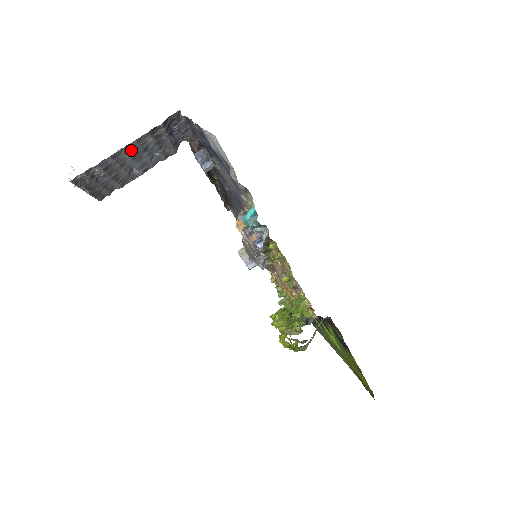
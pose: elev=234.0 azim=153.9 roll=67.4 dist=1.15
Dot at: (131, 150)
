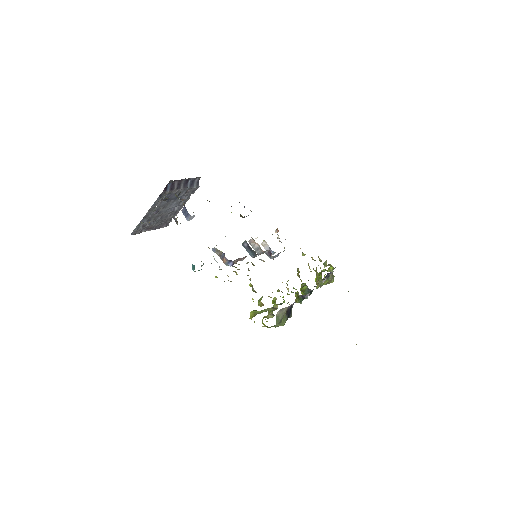
Dot at: (156, 208)
